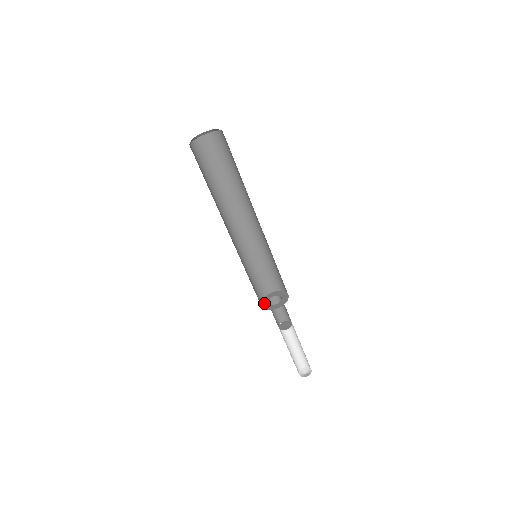
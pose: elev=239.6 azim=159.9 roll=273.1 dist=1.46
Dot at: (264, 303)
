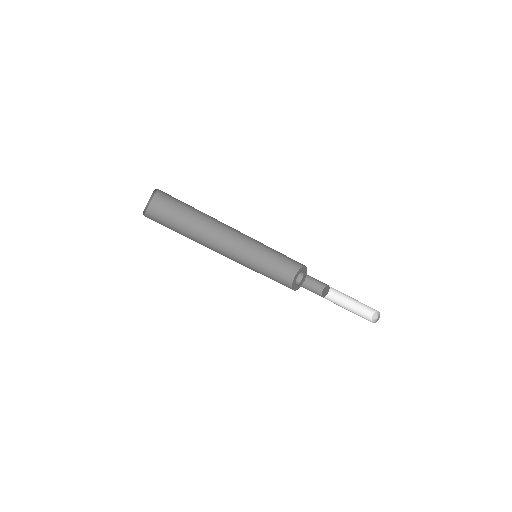
Dot at: (293, 283)
